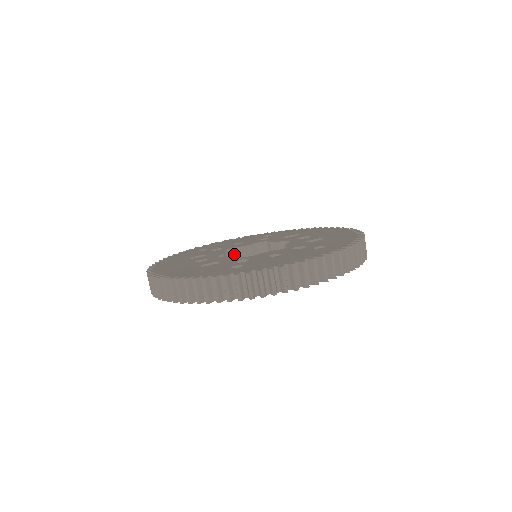
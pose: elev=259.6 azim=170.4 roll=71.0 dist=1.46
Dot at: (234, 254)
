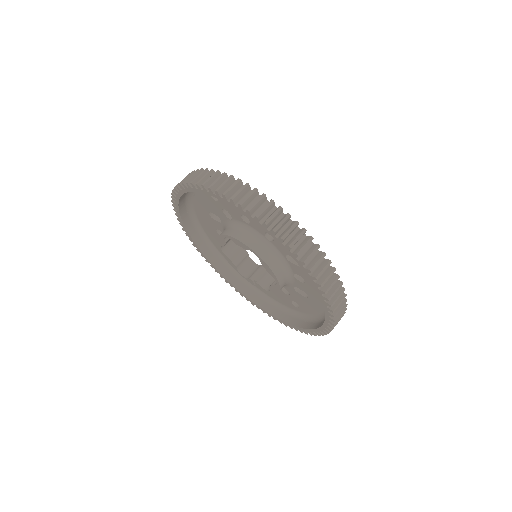
Dot at: (254, 269)
